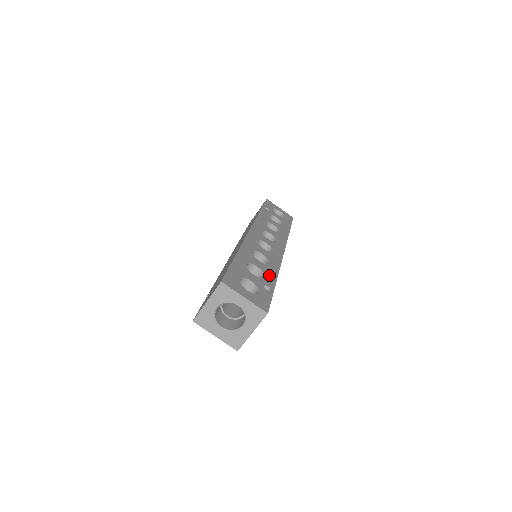
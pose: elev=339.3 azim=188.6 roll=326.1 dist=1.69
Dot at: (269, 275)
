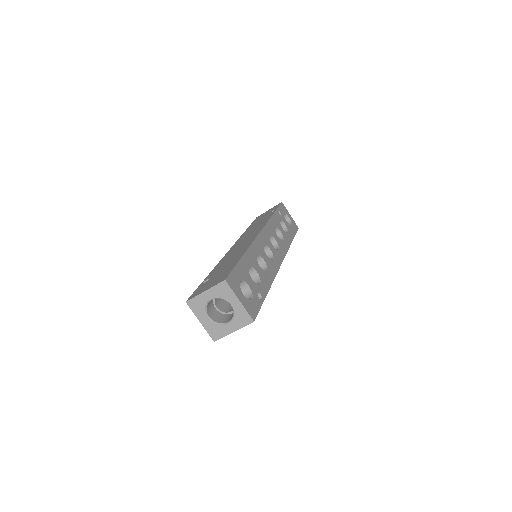
Dot at: (264, 283)
